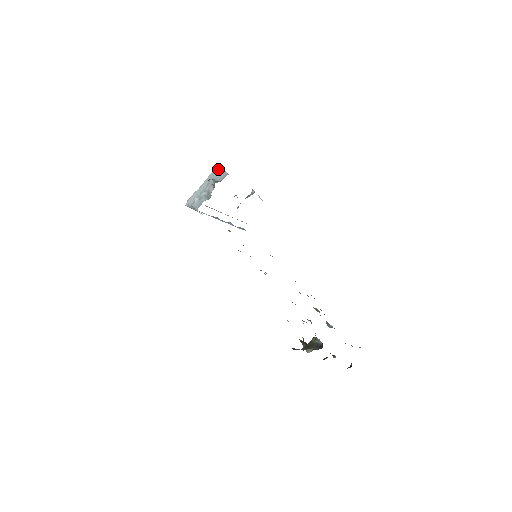
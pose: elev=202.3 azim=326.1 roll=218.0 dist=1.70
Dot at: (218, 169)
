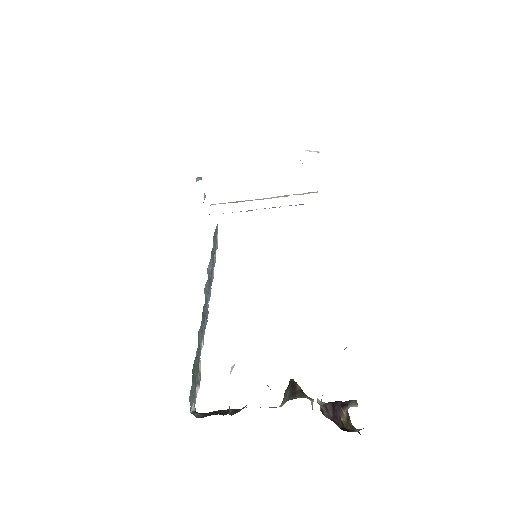
Dot at: occluded
